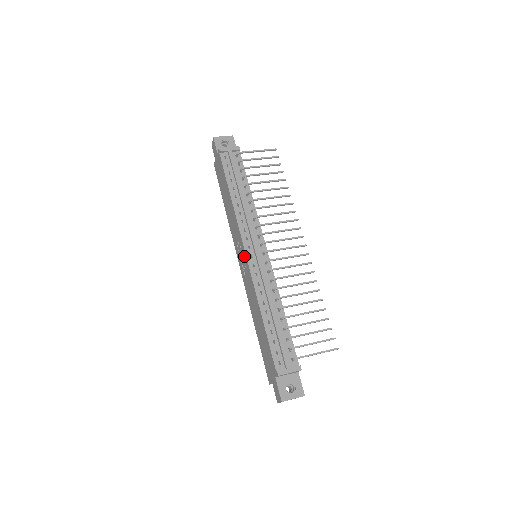
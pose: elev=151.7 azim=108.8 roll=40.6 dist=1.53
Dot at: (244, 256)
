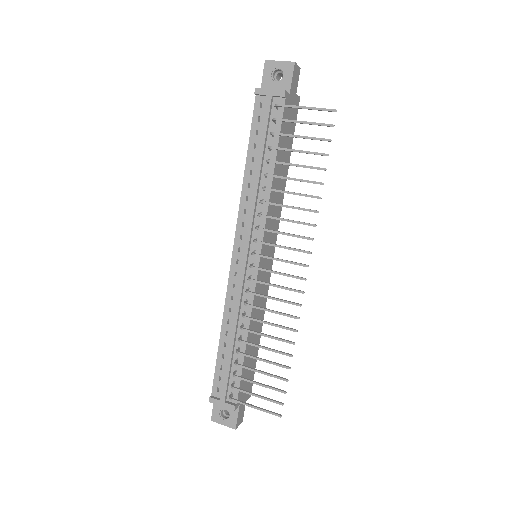
Dot at: occluded
